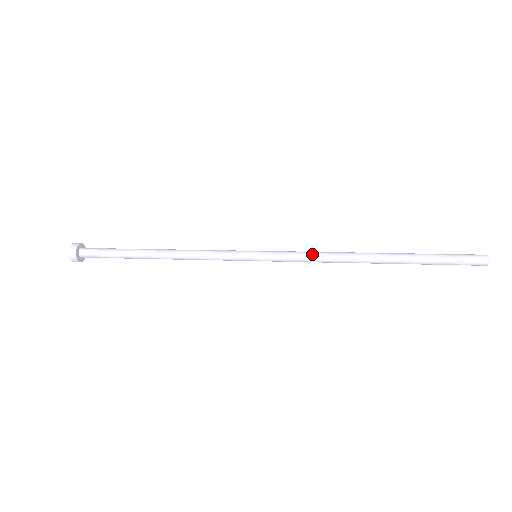
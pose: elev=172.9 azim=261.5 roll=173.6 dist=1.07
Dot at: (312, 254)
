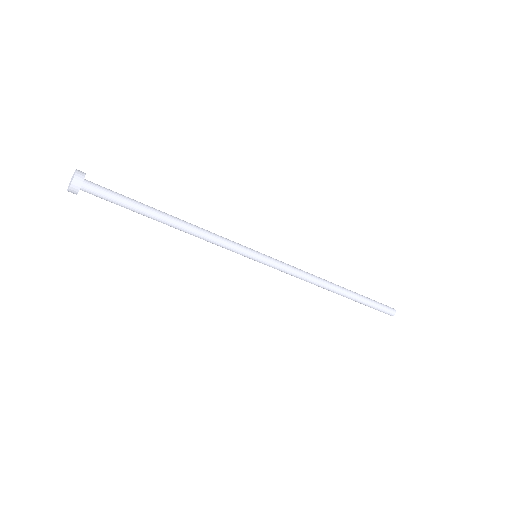
Dot at: (299, 269)
